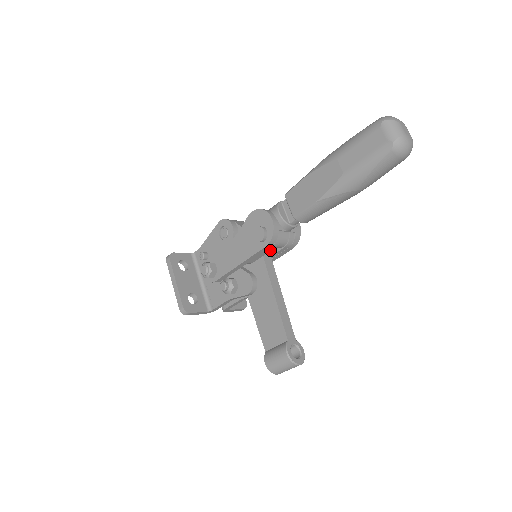
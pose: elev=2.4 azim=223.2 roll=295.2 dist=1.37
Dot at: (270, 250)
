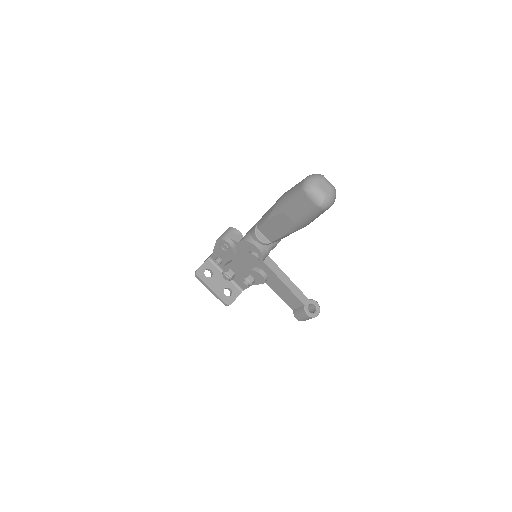
Dot at: occluded
